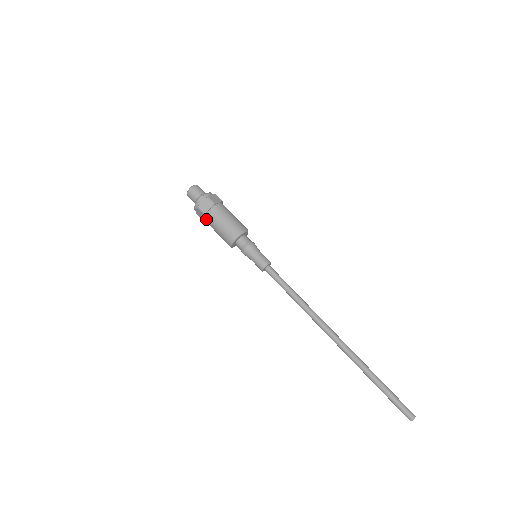
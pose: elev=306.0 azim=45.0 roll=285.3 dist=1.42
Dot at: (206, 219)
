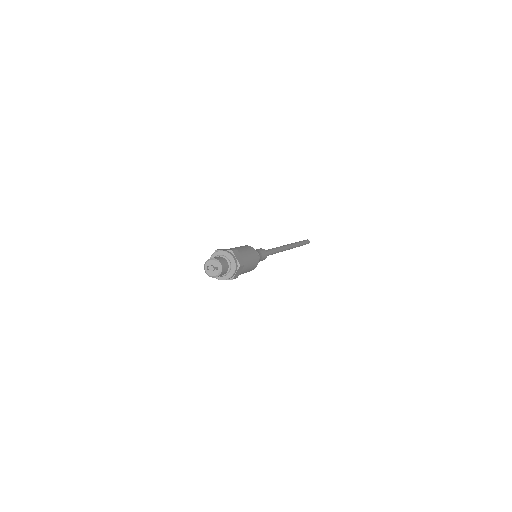
Dot at: occluded
